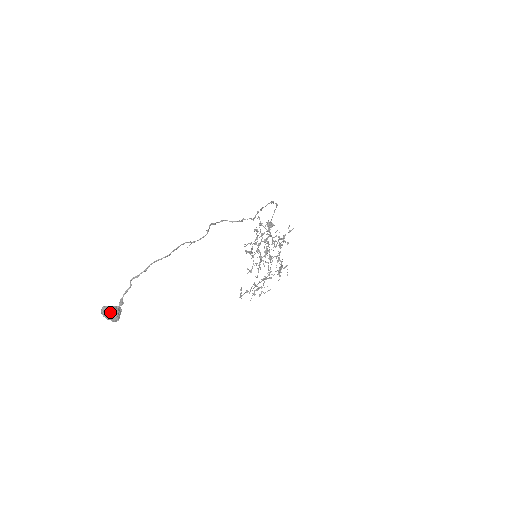
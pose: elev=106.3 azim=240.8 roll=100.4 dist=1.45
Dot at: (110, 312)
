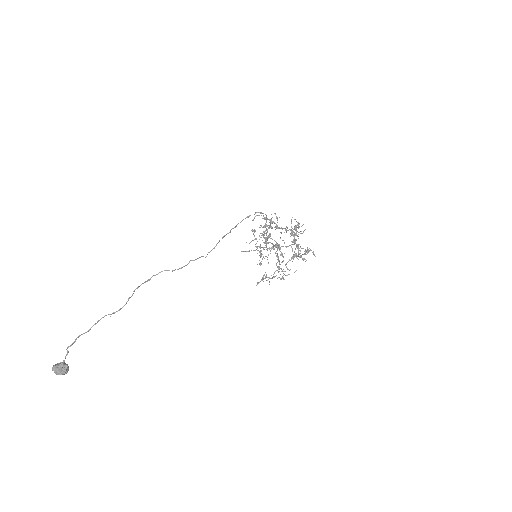
Dot at: (56, 372)
